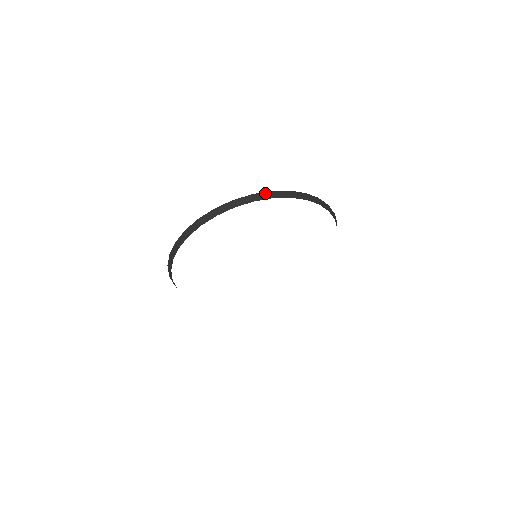
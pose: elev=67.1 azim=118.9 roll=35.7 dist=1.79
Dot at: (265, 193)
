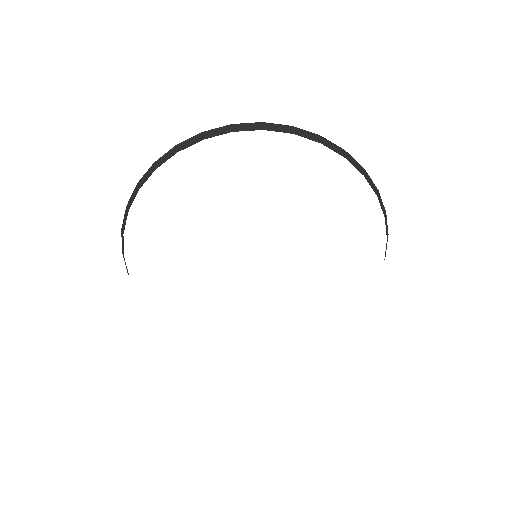
Dot at: occluded
